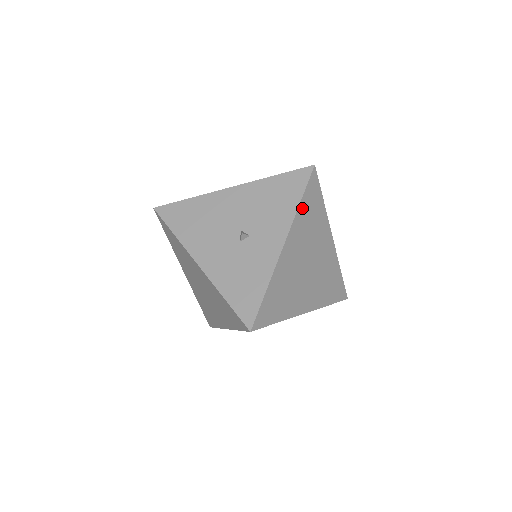
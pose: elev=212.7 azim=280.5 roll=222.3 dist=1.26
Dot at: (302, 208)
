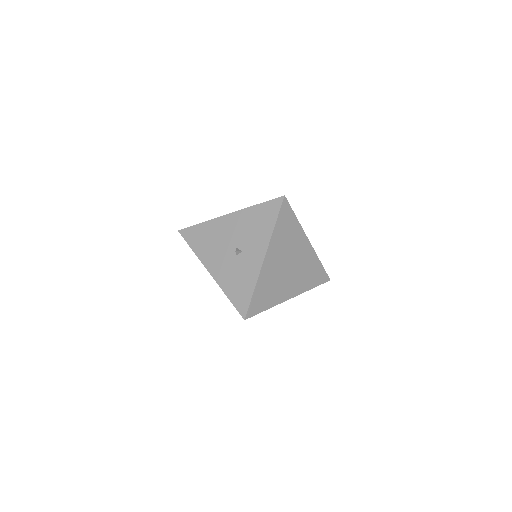
Dot at: (277, 229)
